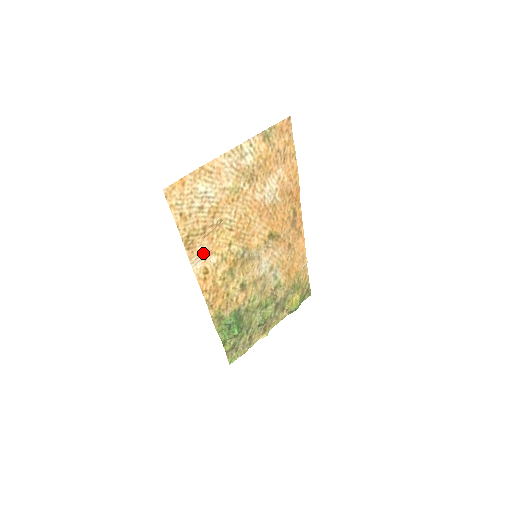
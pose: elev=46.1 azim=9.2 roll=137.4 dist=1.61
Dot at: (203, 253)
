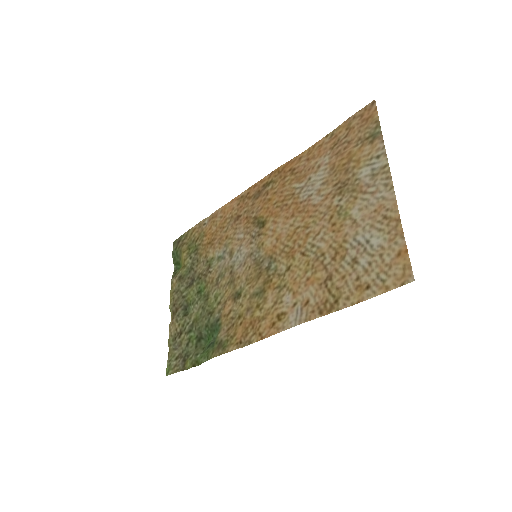
Dot at: (303, 302)
